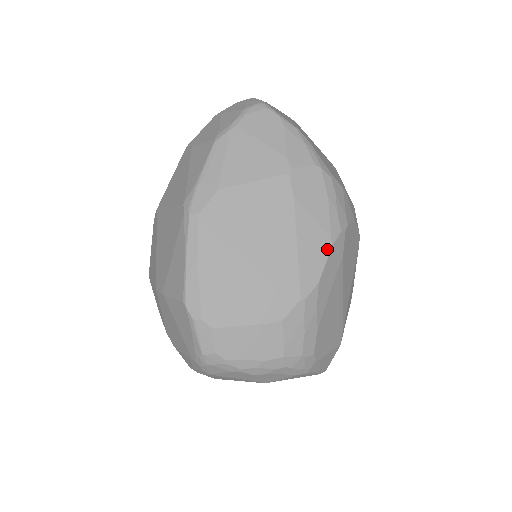
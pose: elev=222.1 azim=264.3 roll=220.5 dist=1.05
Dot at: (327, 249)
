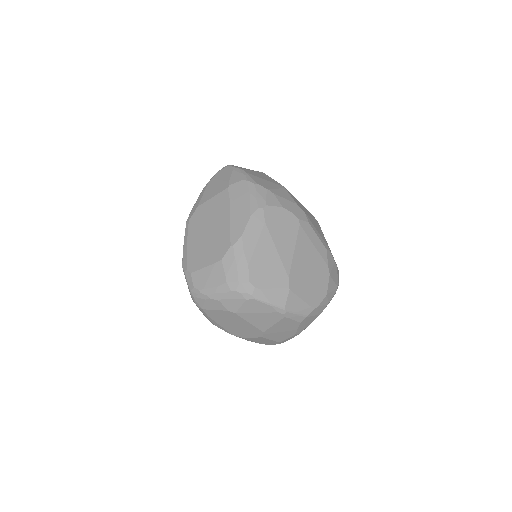
Dot at: (248, 218)
